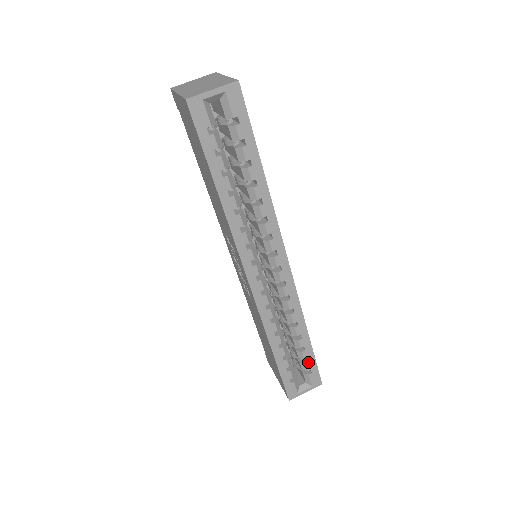
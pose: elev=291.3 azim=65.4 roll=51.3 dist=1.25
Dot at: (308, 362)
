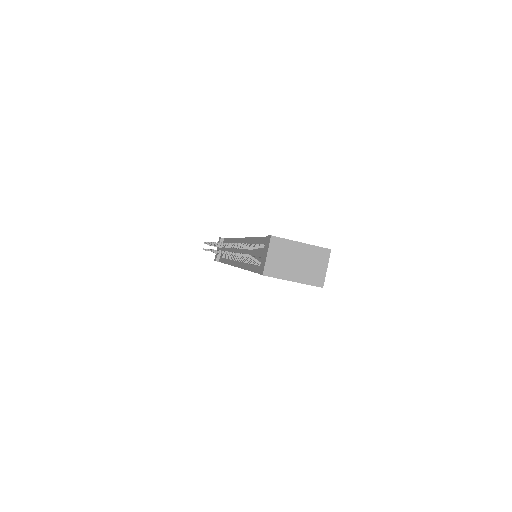
Dot at: occluded
